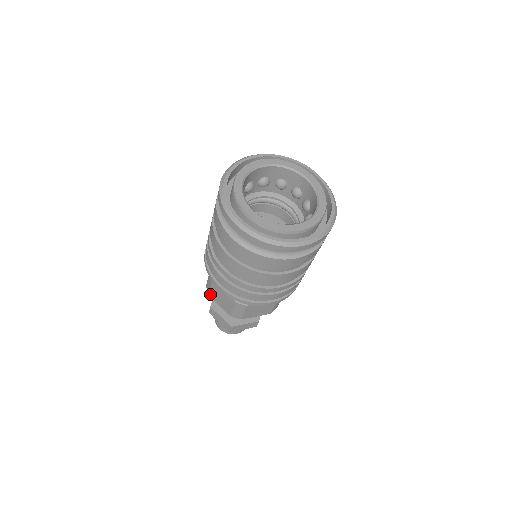
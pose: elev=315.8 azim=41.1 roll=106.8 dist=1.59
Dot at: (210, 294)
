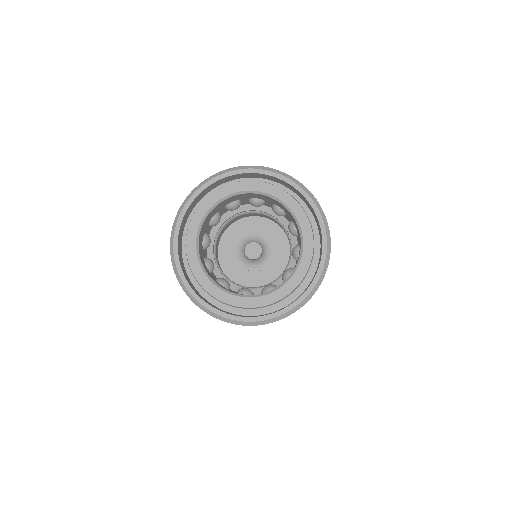
Dot at: occluded
